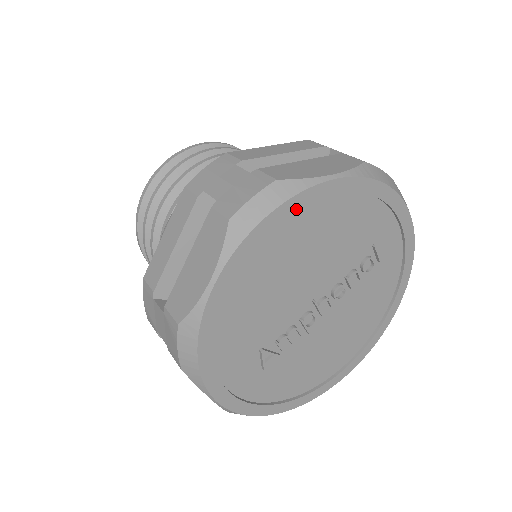
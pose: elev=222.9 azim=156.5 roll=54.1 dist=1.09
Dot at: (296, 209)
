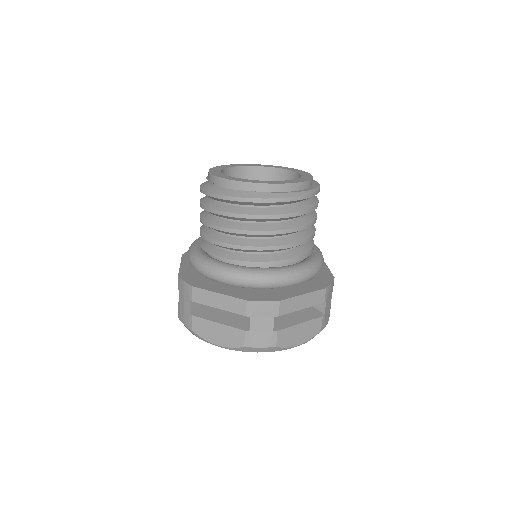
Dot at: occluded
